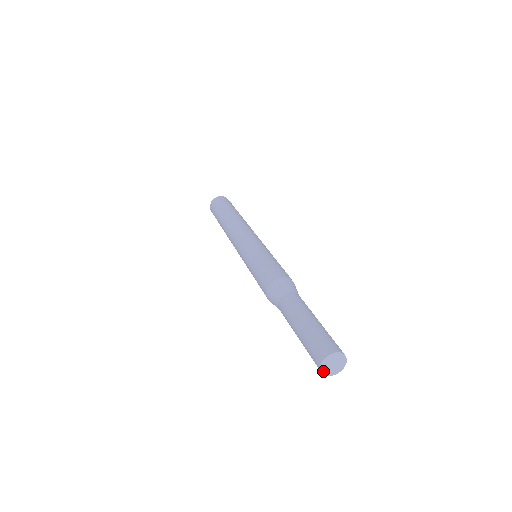
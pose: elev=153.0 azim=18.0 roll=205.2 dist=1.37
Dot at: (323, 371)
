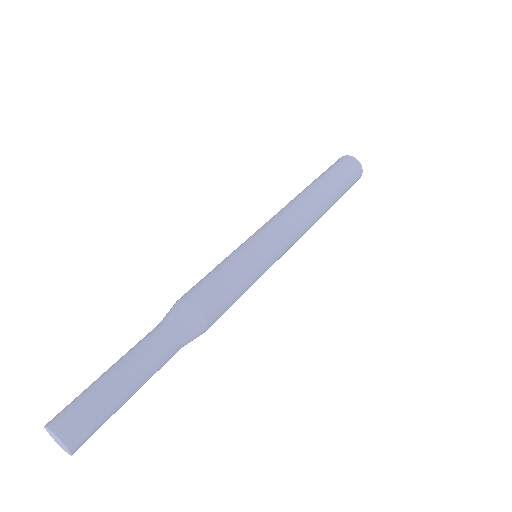
Dot at: (47, 430)
